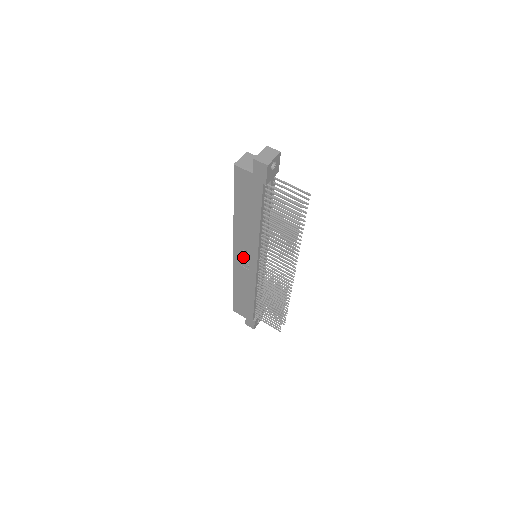
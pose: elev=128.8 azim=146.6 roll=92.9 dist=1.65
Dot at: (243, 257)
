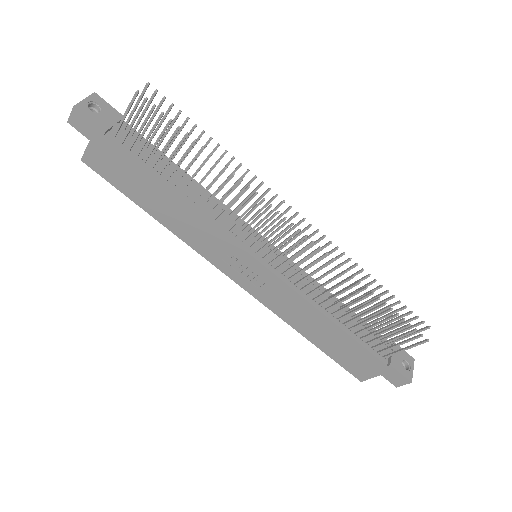
Dot at: (241, 271)
